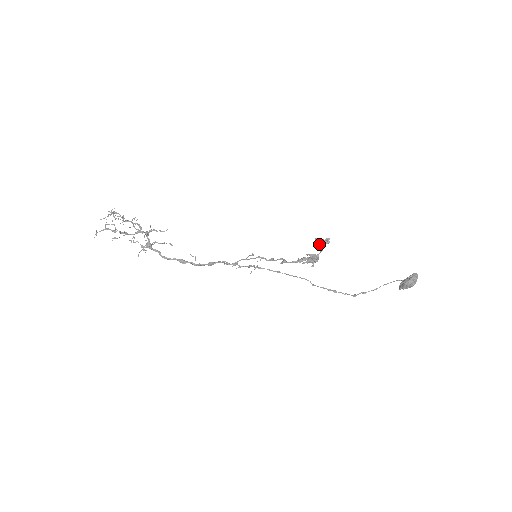
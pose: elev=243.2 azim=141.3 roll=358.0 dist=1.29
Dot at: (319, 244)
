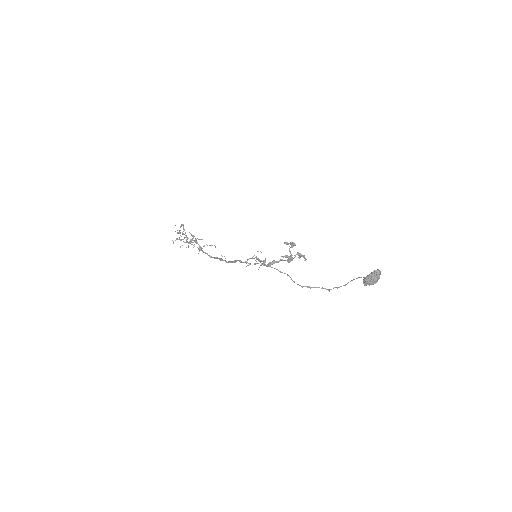
Dot at: (289, 246)
